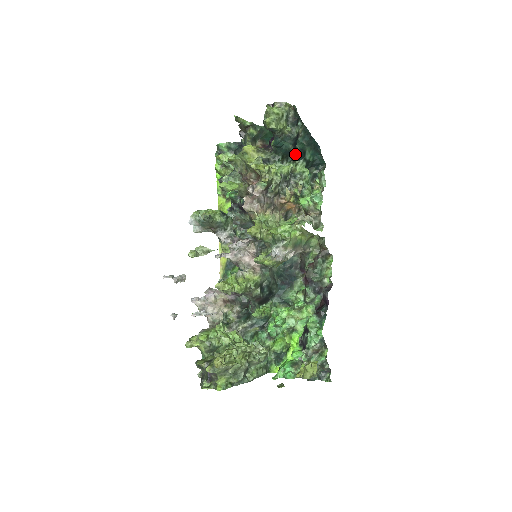
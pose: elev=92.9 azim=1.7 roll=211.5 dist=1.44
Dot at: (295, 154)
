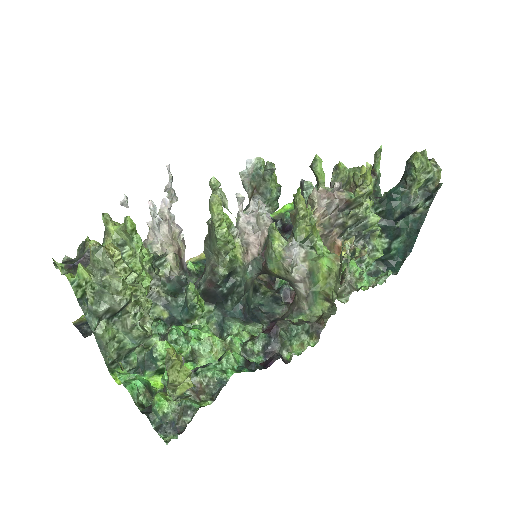
Dot at: (392, 225)
